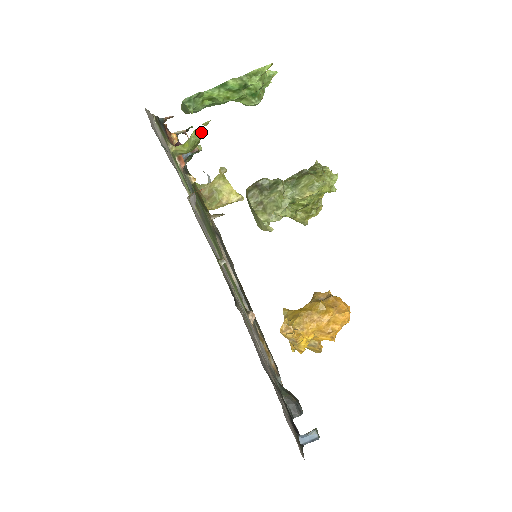
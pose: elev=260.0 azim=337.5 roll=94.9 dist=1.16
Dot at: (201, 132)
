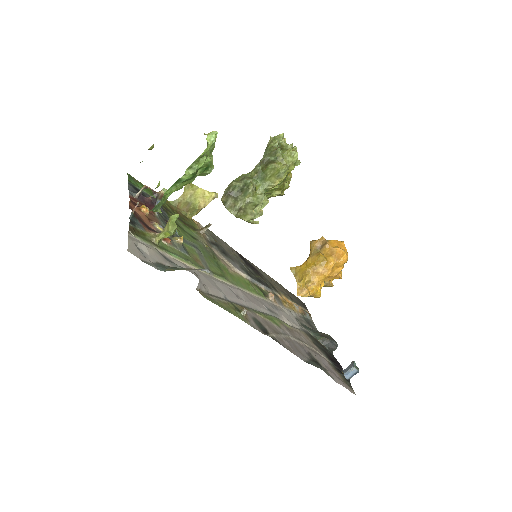
Dot at: (175, 220)
